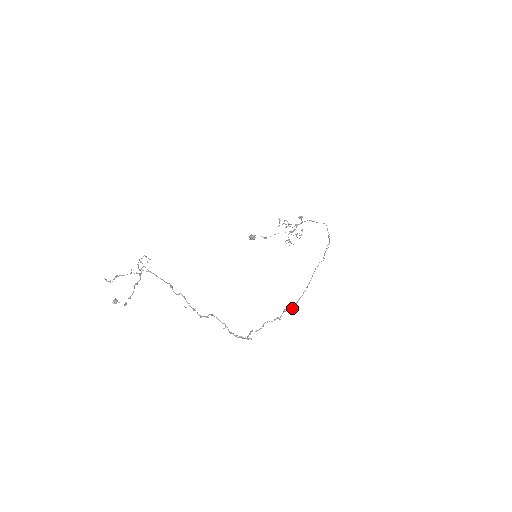
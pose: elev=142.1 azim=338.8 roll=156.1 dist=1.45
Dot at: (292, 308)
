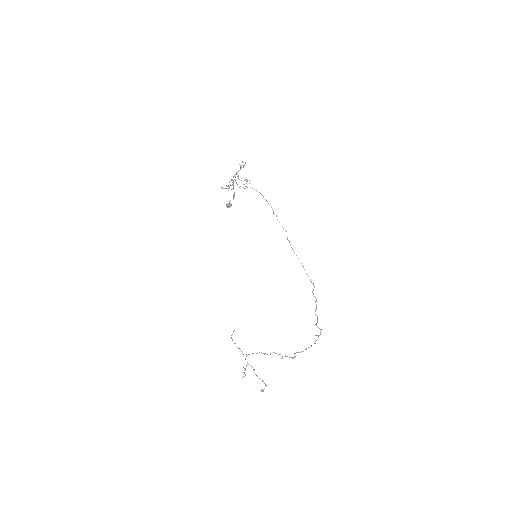
Dot at: occluded
